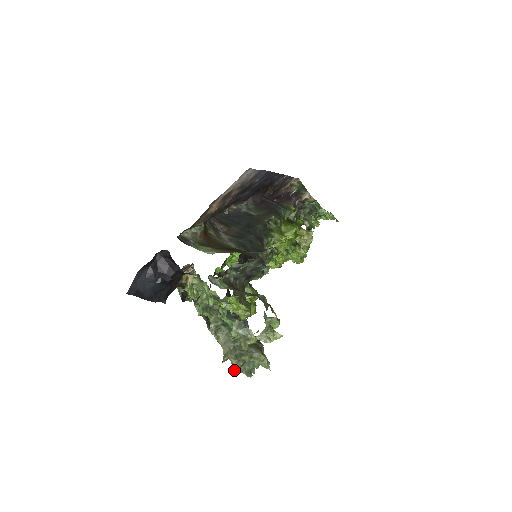
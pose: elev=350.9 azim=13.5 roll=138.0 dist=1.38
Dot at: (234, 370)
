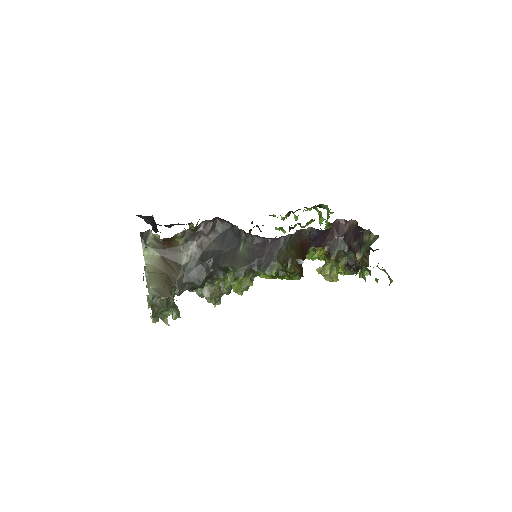
Dot at: occluded
